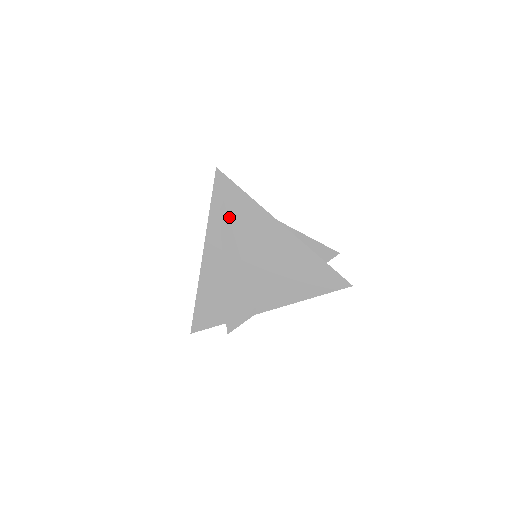
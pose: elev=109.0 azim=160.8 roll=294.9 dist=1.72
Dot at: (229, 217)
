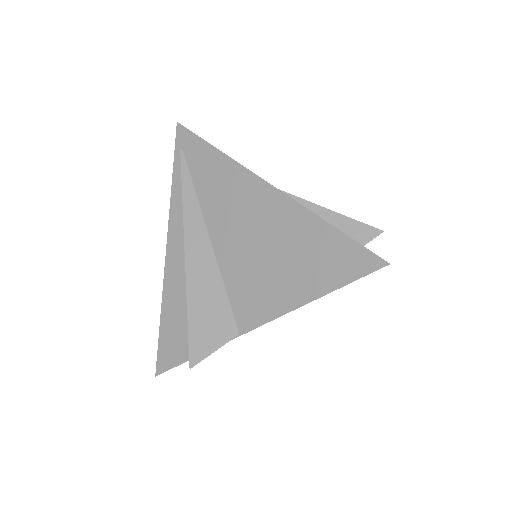
Dot at: (194, 186)
